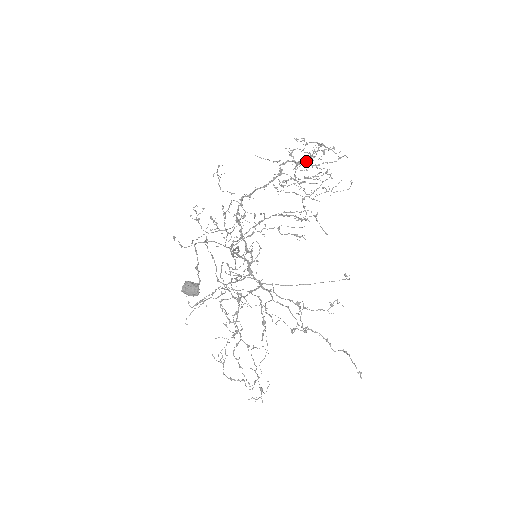
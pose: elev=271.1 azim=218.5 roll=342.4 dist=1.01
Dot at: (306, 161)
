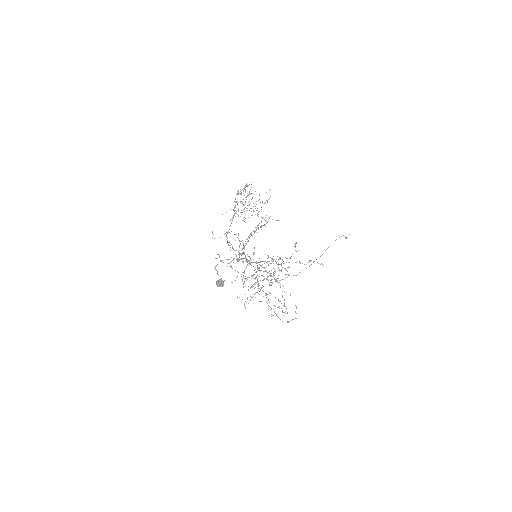
Dot at: (246, 199)
